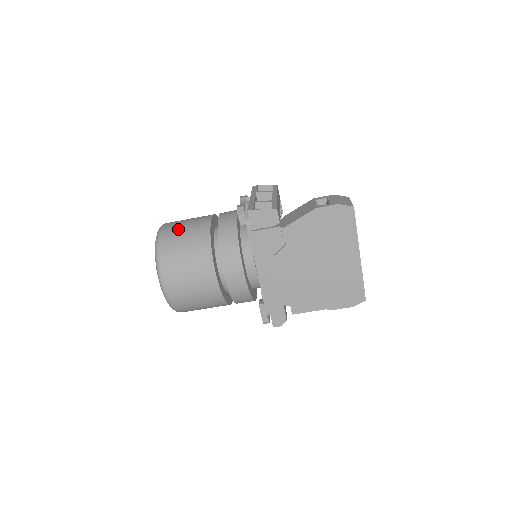
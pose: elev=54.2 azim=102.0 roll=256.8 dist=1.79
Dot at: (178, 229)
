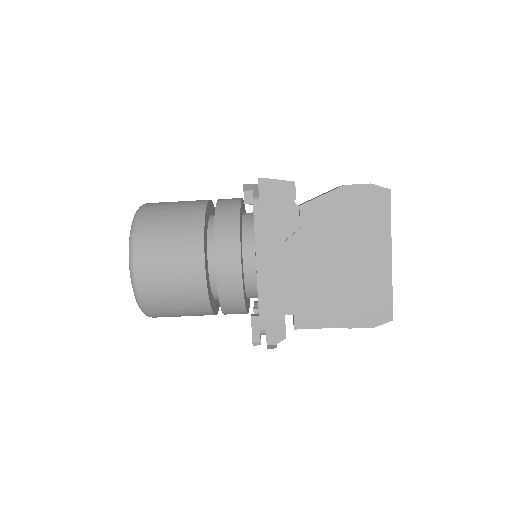
Dot at: (166, 204)
